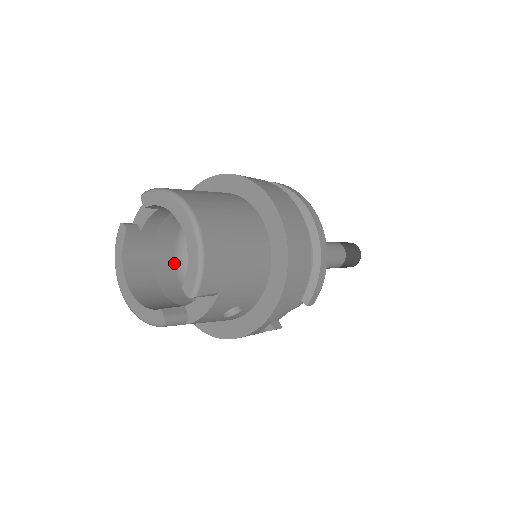
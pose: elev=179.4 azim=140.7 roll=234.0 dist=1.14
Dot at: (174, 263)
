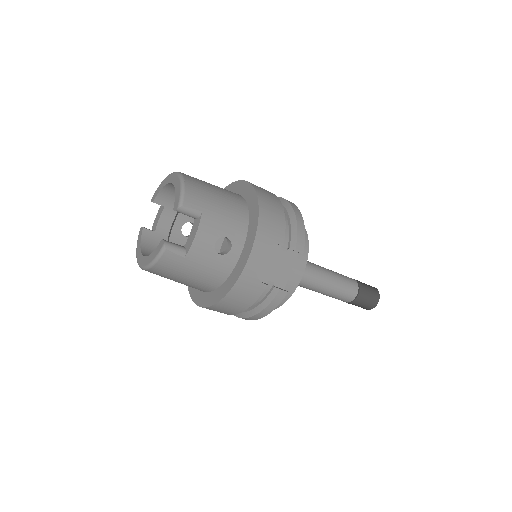
Dot at: occluded
